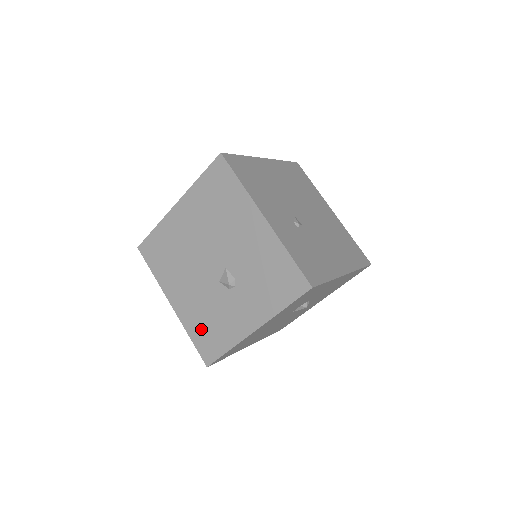
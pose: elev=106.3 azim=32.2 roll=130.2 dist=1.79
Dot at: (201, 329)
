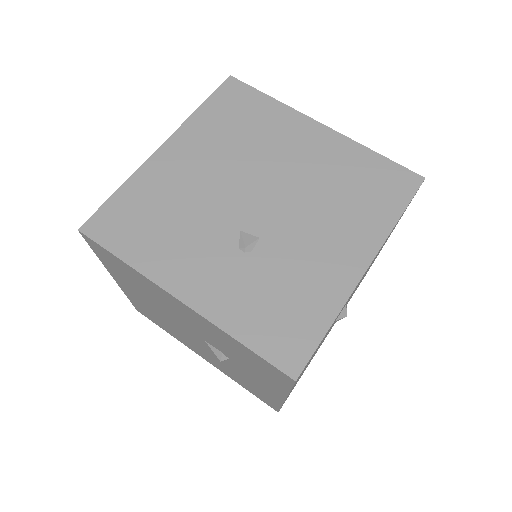
Dot at: (243, 384)
